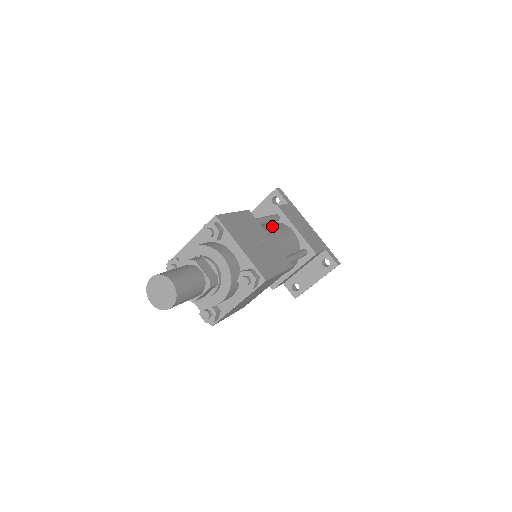
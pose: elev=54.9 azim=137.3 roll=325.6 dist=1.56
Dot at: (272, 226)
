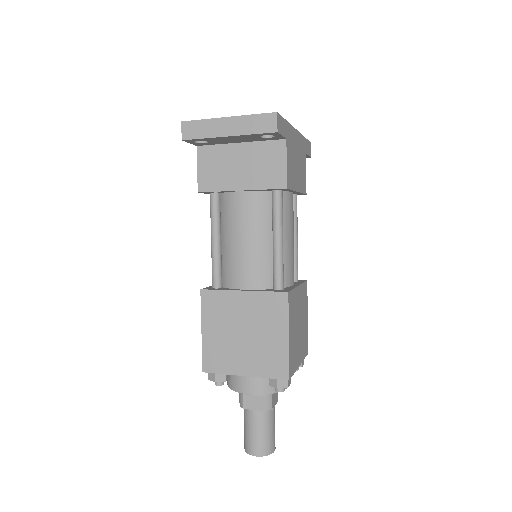
Dot at: (283, 232)
